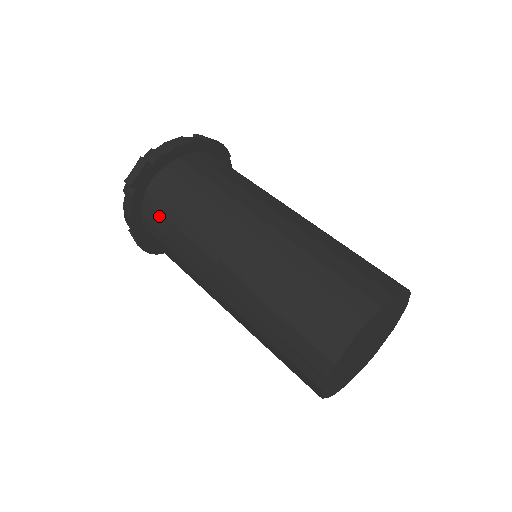
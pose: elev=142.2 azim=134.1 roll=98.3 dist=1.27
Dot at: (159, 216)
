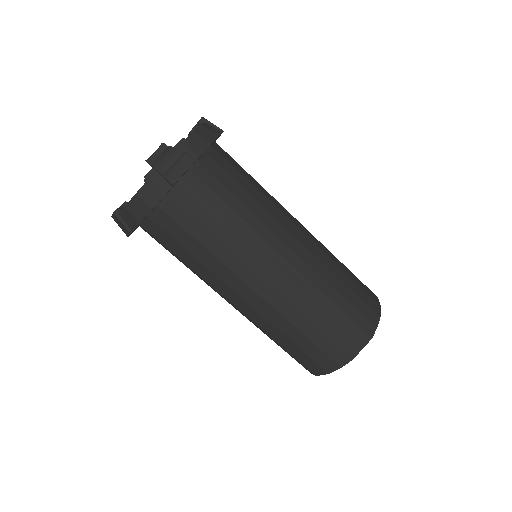
Dot at: (189, 217)
